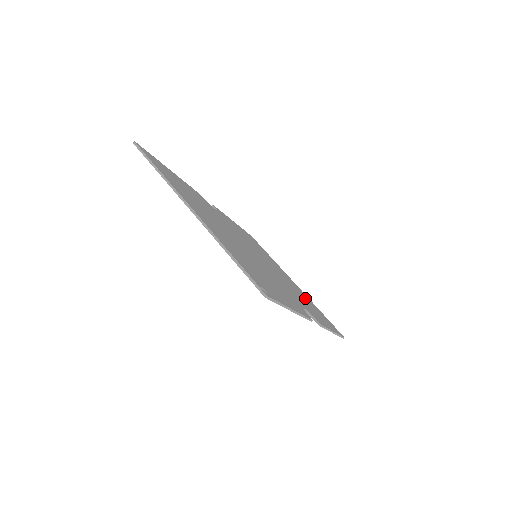
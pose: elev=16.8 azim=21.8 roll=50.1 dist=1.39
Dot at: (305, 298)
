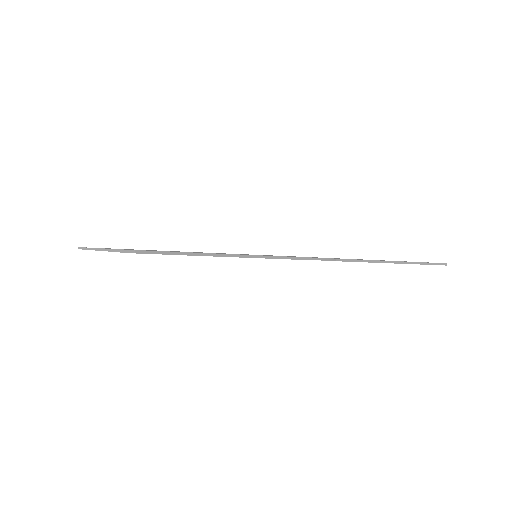
Dot at: occluded
